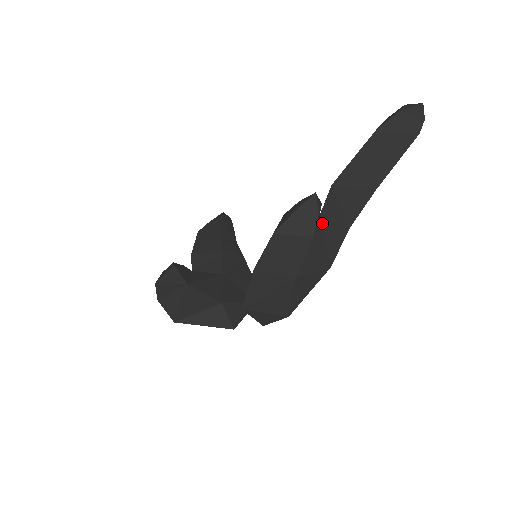
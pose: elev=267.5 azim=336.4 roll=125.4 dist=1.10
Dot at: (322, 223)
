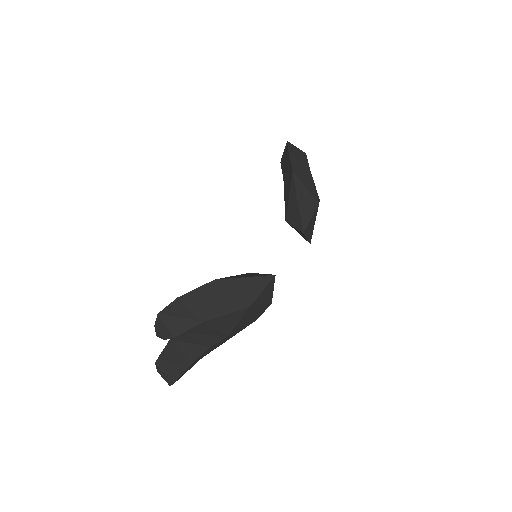
Dot at: occluded
